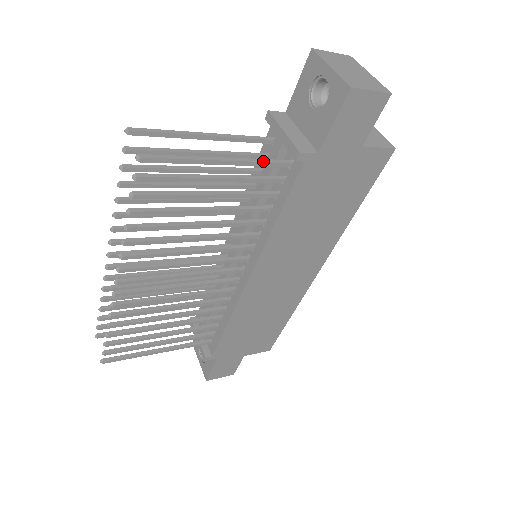
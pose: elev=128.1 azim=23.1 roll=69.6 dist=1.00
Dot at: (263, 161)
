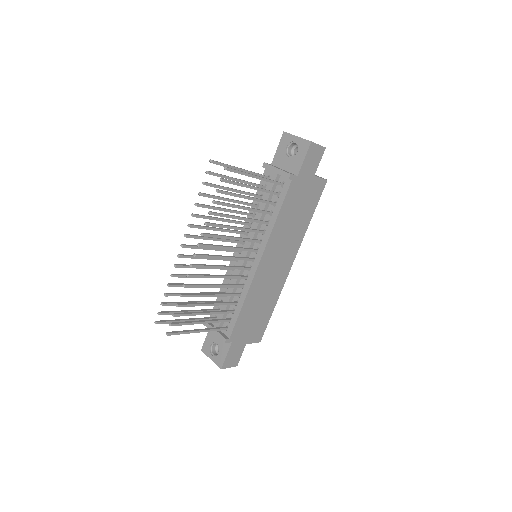
Dot at: (272, 180)
